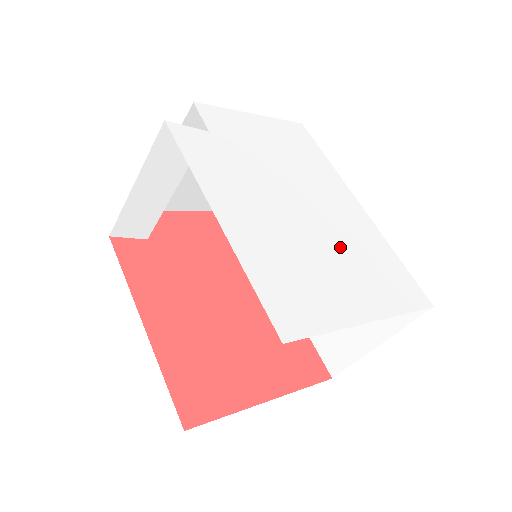
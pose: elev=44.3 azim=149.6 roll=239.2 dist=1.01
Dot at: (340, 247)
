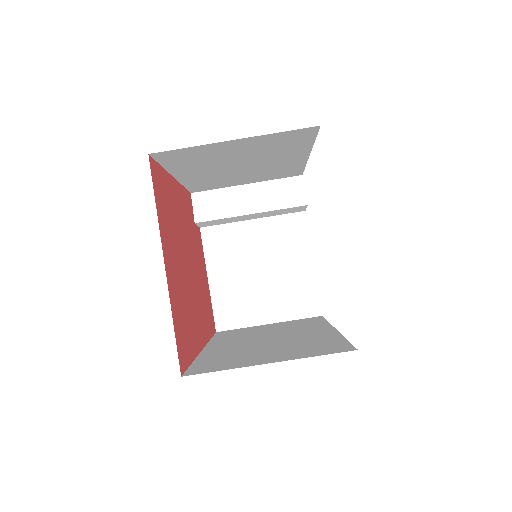
Dot at: occluded
